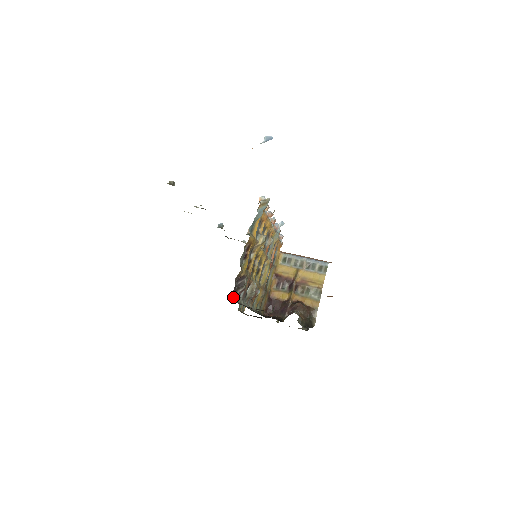
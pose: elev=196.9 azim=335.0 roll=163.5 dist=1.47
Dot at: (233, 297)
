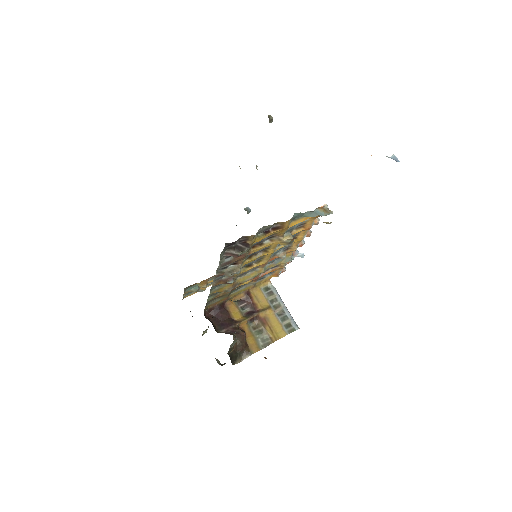
Dot at: (224, 248)
